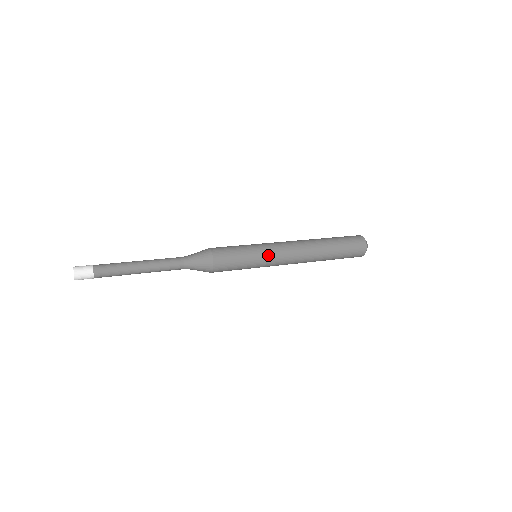
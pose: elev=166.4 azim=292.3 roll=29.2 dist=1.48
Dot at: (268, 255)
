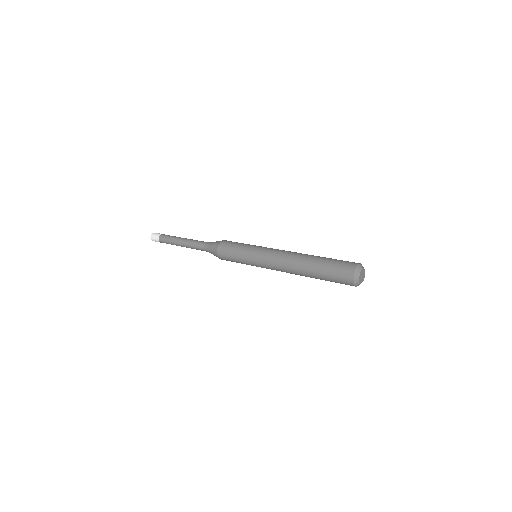
Dot at: (256, 263)
